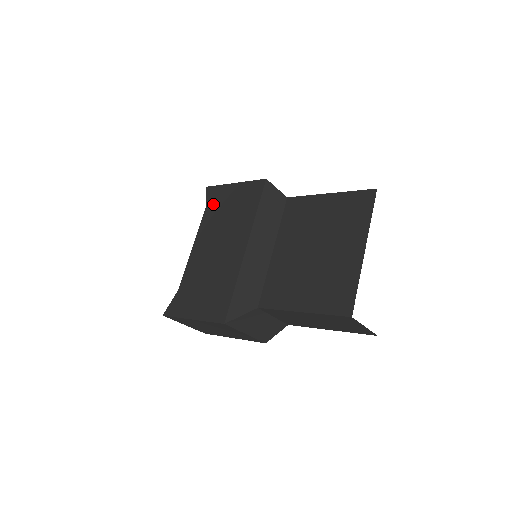
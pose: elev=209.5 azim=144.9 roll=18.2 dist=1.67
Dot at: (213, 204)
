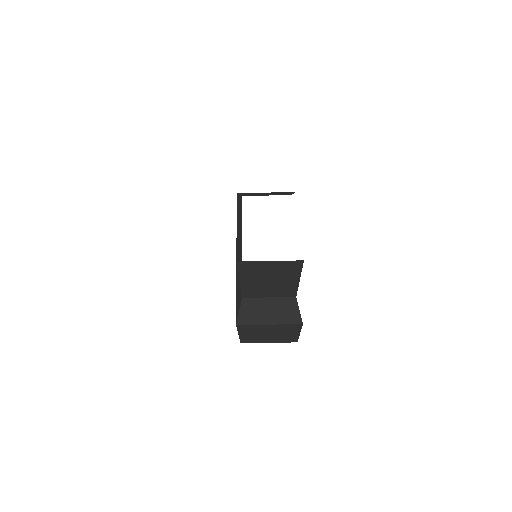
Dot at: occluded
